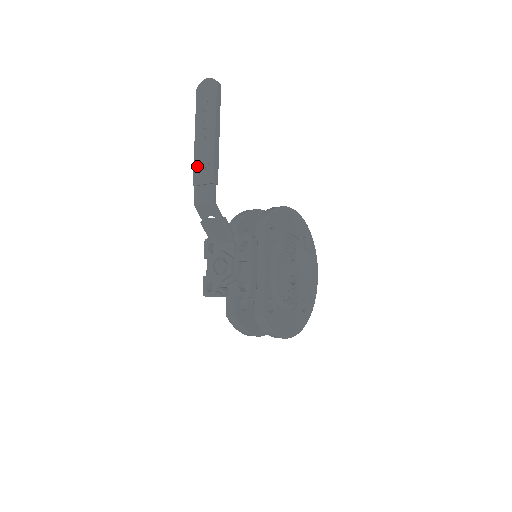
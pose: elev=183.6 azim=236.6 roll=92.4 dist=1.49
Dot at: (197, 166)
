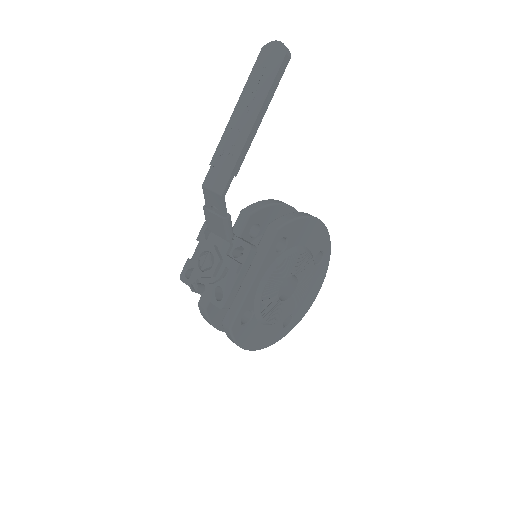
Dot at: (223, 144)
